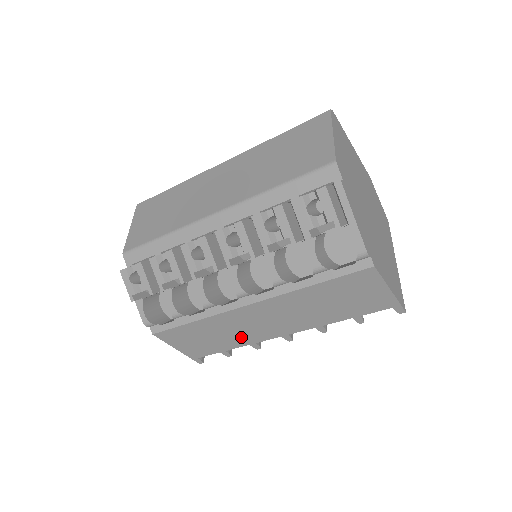
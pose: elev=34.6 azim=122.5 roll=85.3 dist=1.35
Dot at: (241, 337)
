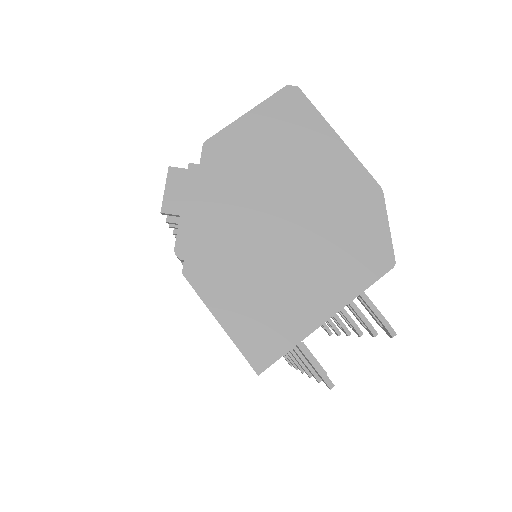
Dot at: occluded
